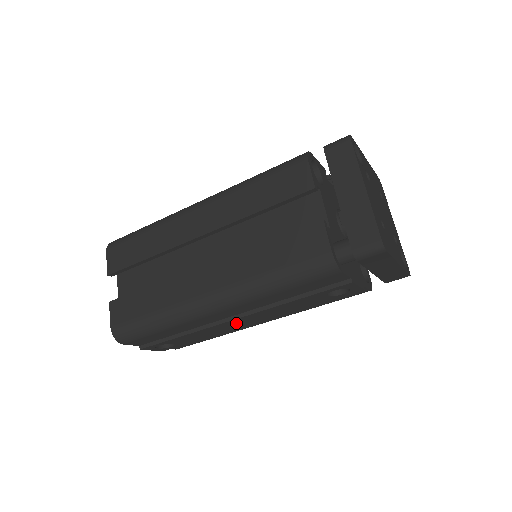
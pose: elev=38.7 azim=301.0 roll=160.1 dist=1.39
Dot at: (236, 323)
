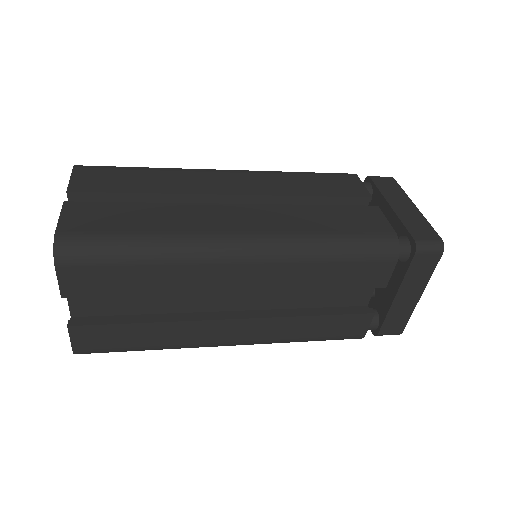
Dot at: occluded
